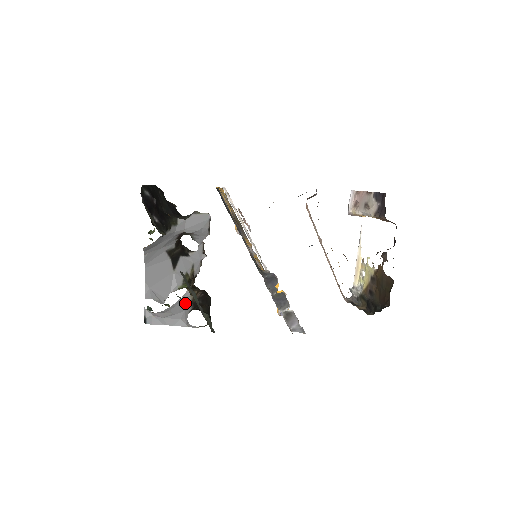
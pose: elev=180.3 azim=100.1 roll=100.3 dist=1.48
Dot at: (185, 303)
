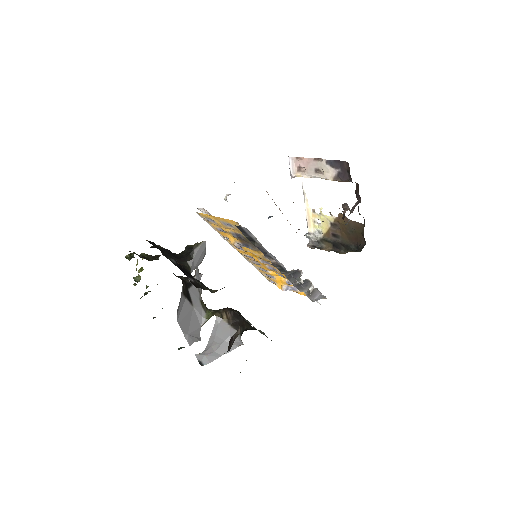
Dot at: (224, 328)
